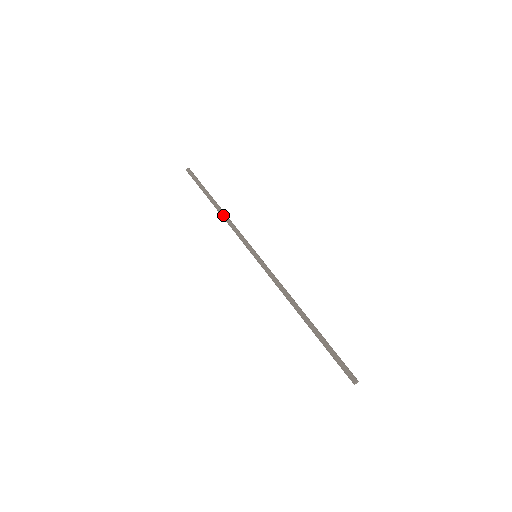
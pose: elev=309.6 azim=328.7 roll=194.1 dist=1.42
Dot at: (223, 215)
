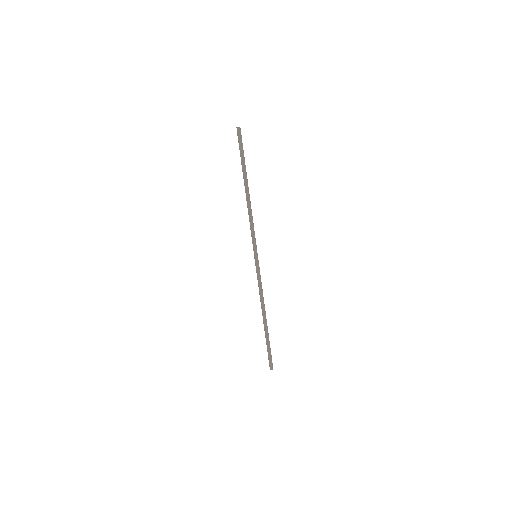
Dot at: (248, 204)
